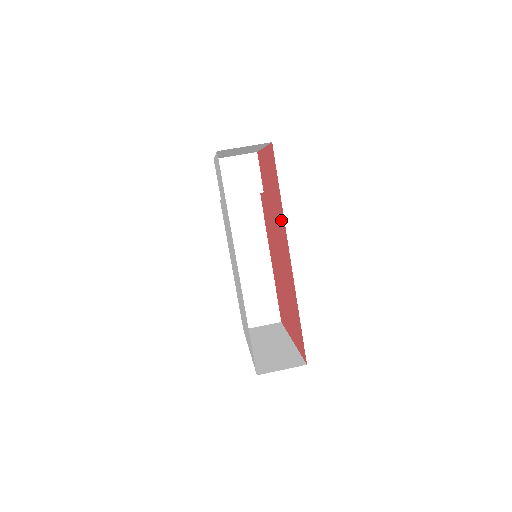
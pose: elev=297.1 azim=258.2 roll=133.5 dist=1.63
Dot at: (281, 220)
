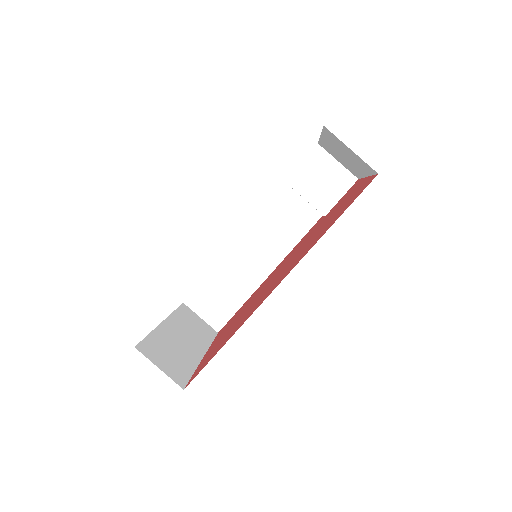
Dot at: (307, 249)
